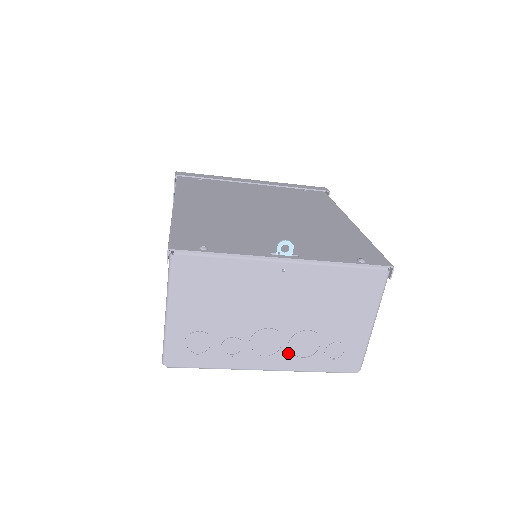
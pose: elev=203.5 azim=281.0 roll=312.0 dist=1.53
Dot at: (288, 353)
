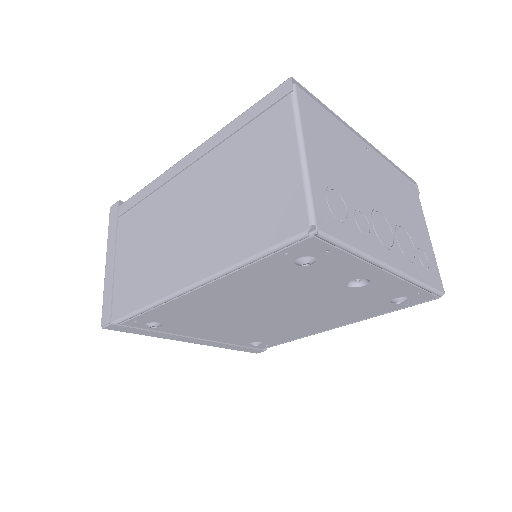
Dot at: (400, 249)
